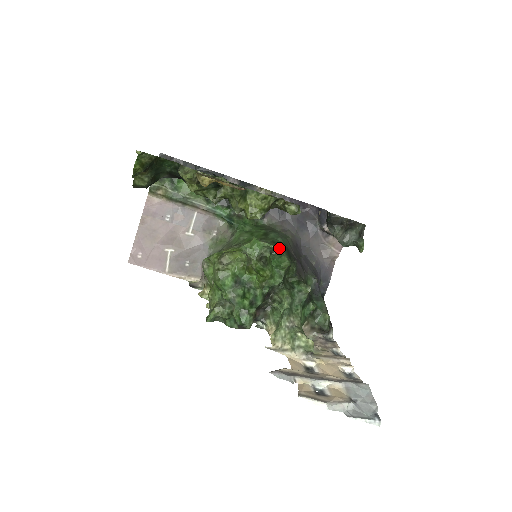
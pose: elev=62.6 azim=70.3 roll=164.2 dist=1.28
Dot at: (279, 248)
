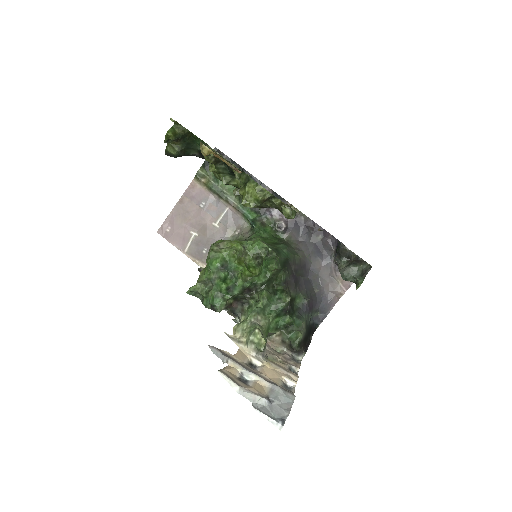
Dot at: (275, 253)
